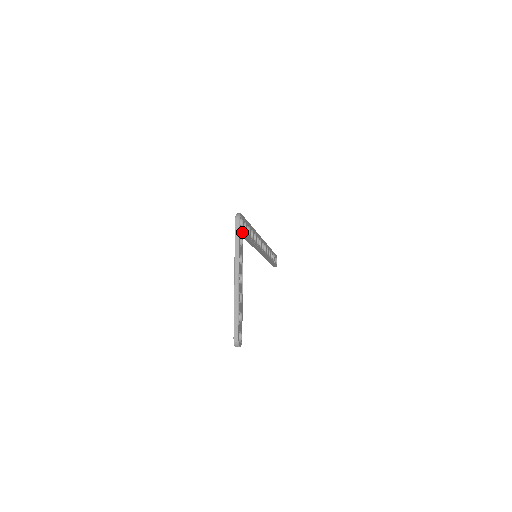
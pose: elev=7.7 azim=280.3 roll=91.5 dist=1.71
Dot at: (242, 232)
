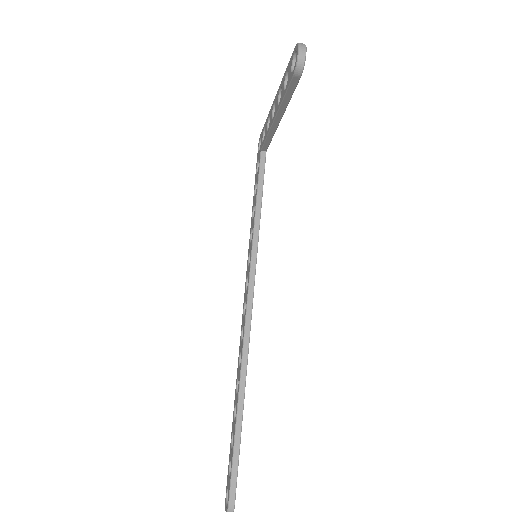
Dot at: occluded
